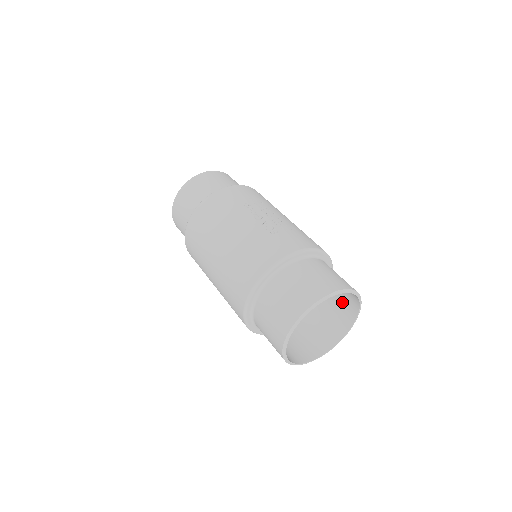
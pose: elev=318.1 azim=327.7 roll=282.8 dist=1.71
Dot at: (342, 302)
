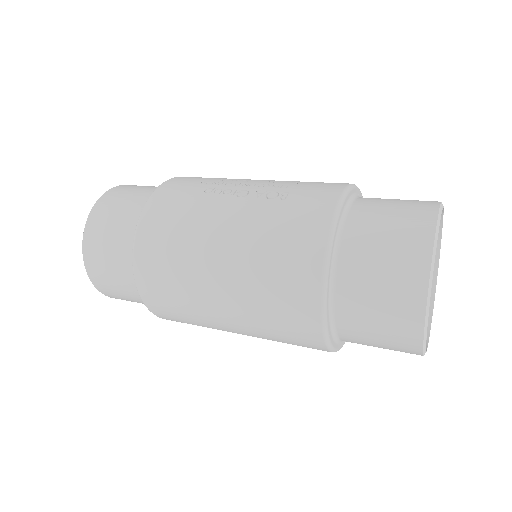
Dot at: occluded
